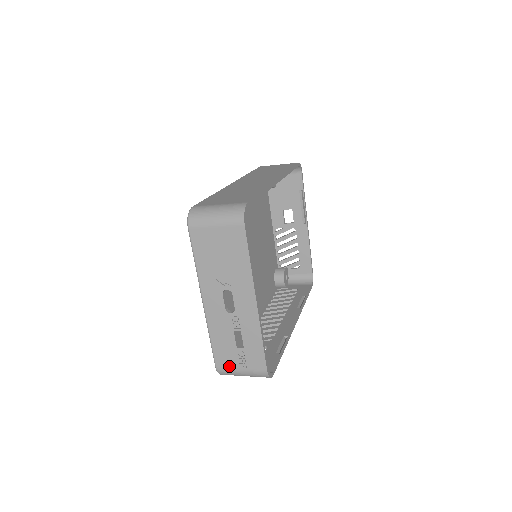
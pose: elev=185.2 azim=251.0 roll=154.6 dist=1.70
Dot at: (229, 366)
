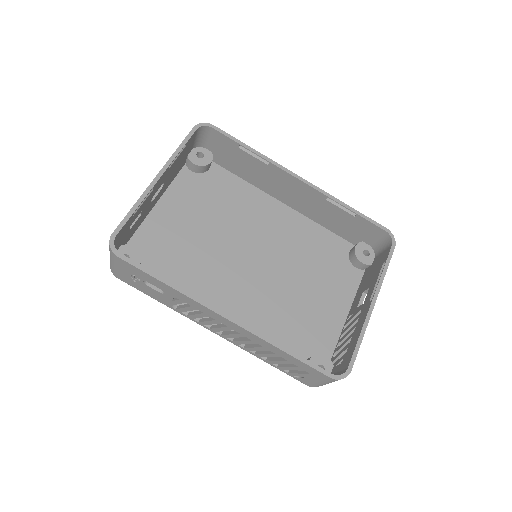
Dot at: occluded
